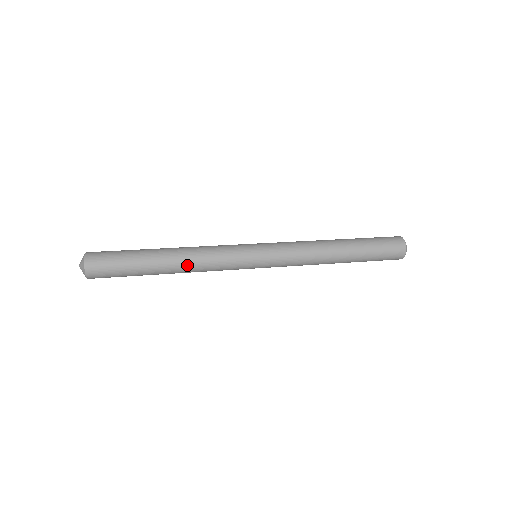
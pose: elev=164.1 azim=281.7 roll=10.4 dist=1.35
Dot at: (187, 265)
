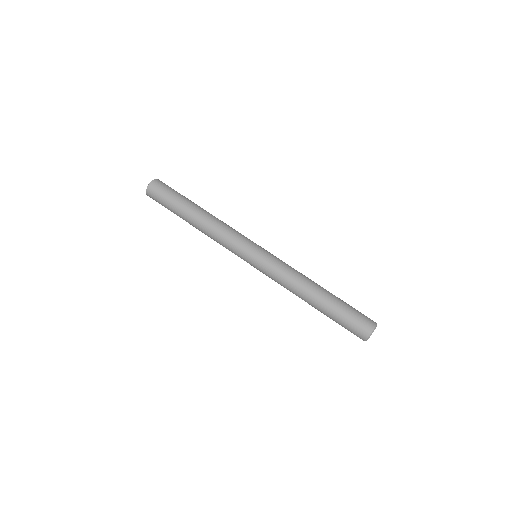
Dot at: occluded
